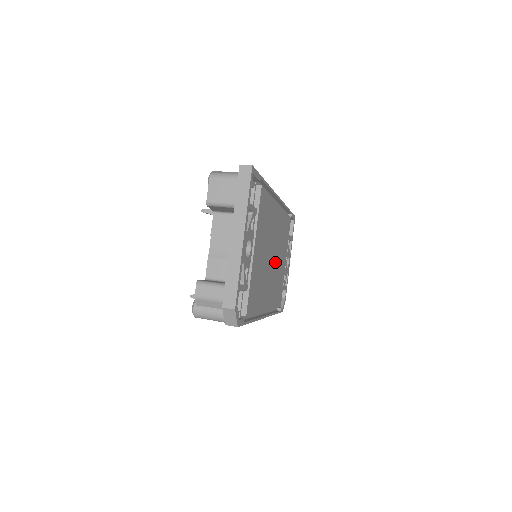
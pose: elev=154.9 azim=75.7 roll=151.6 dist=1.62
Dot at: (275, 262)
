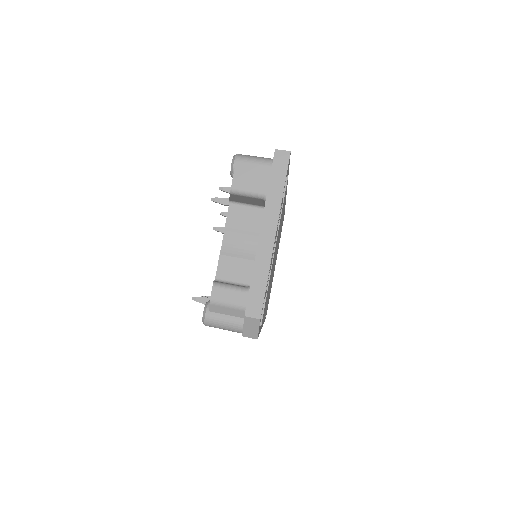
Dot at: occluded
